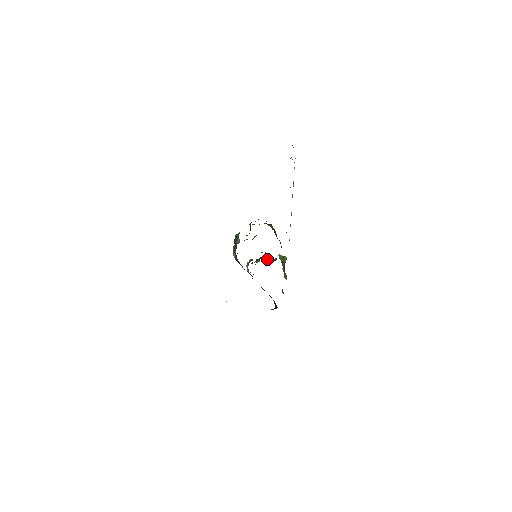
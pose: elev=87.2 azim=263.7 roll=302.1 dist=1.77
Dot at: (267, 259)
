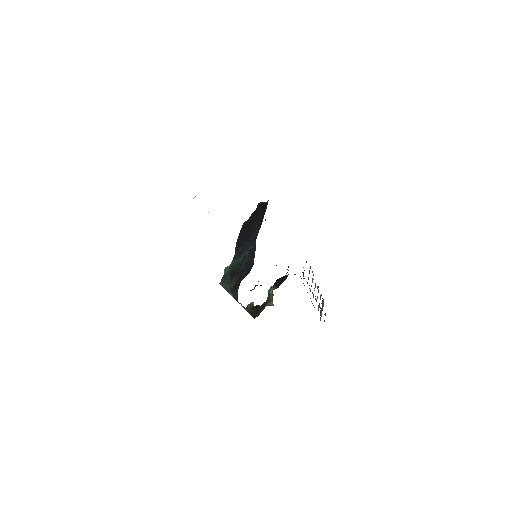
Dot at: occluded
